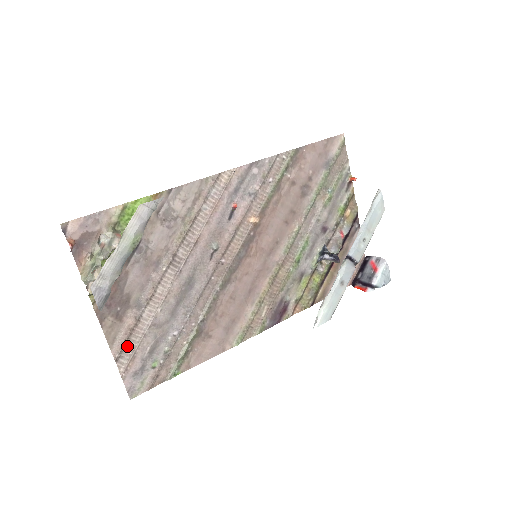
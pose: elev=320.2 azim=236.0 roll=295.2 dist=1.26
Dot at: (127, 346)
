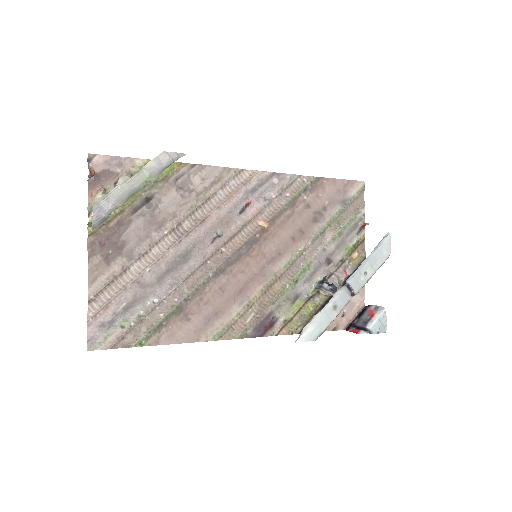
Dot at: (105, 292)
